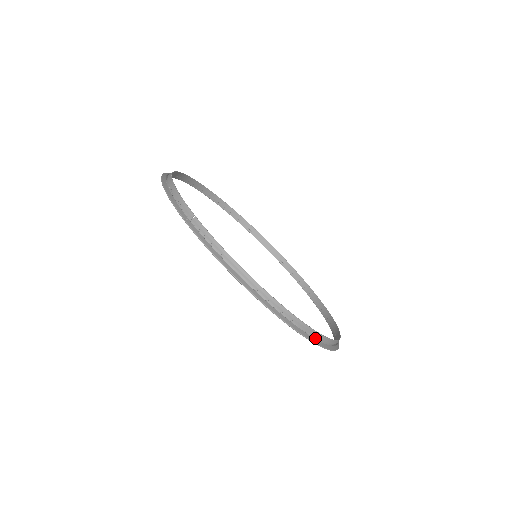
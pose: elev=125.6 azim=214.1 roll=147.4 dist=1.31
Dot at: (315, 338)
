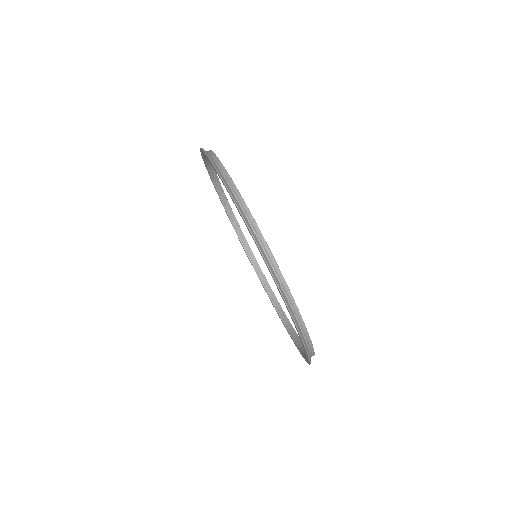
Dot at: (263, 253)
